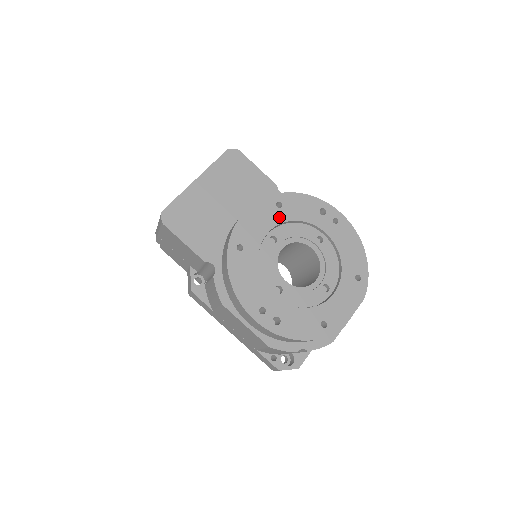
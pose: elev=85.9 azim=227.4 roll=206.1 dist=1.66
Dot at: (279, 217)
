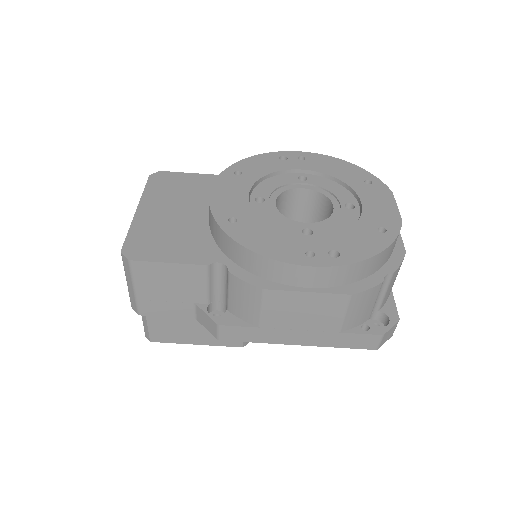
Dot at: (247, 181)
